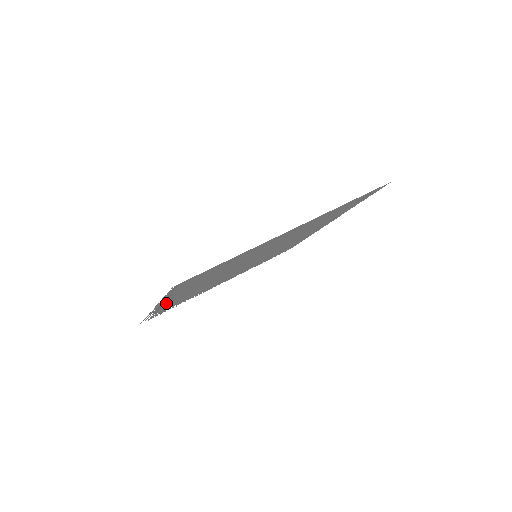
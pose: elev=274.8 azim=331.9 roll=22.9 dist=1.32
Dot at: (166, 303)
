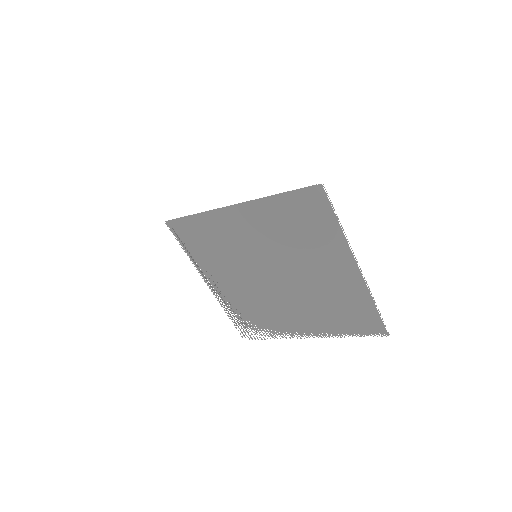
Dot at: (216, 284)
